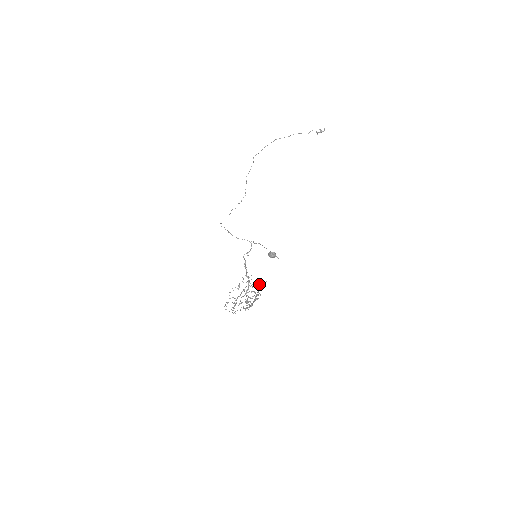
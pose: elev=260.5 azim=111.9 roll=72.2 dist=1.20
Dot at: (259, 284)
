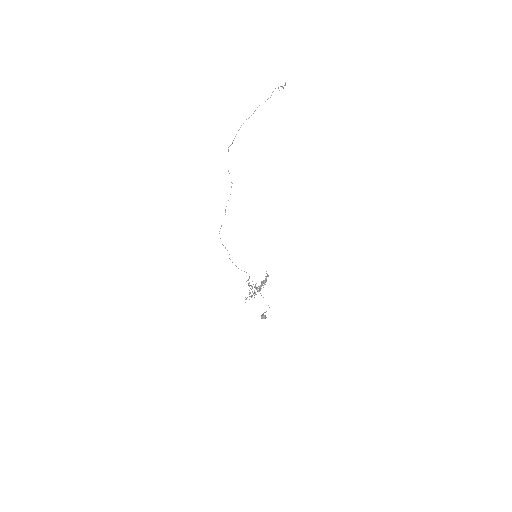
Dot at: occluded
